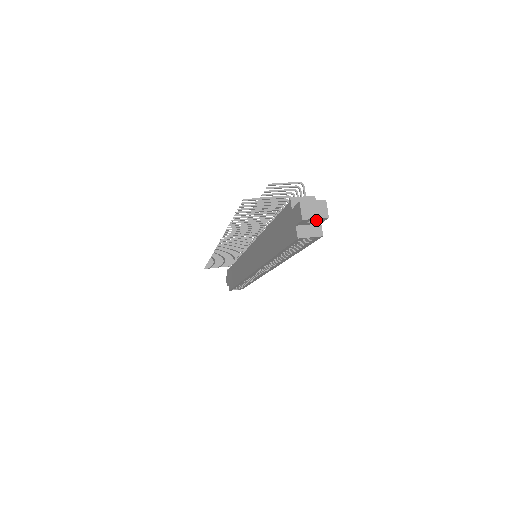
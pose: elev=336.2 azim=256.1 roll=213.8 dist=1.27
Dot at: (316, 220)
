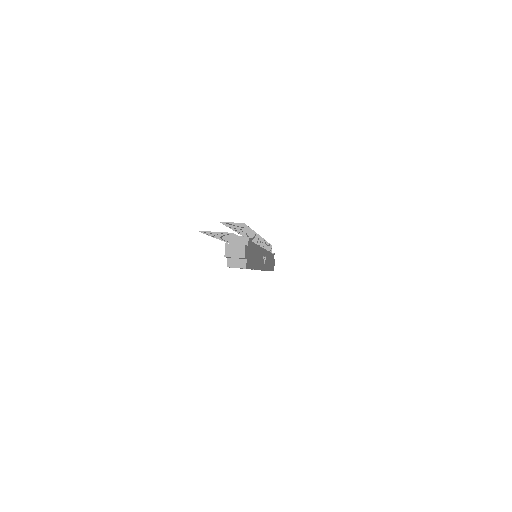
Dot at: occluded
